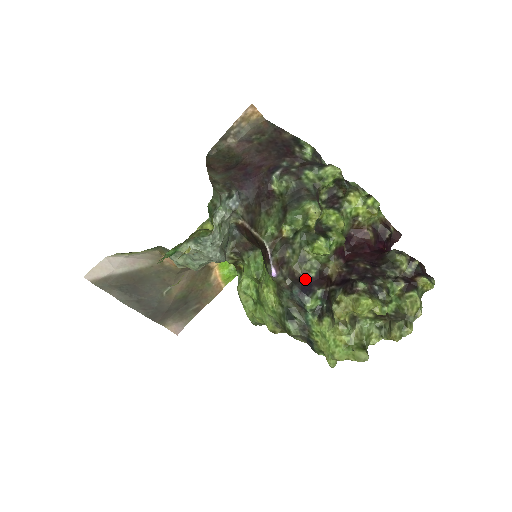
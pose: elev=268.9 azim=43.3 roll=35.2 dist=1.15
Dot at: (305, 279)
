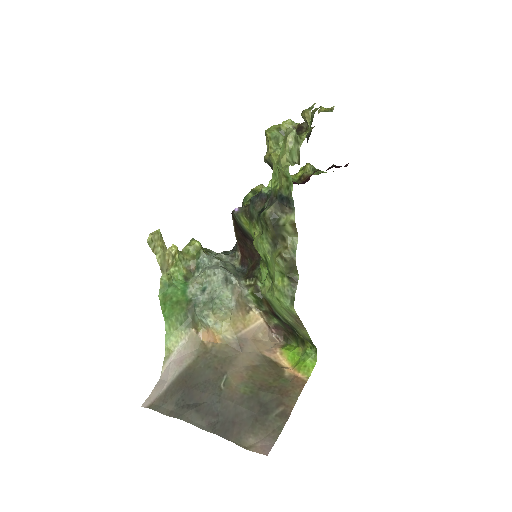
Dot at: occluded
